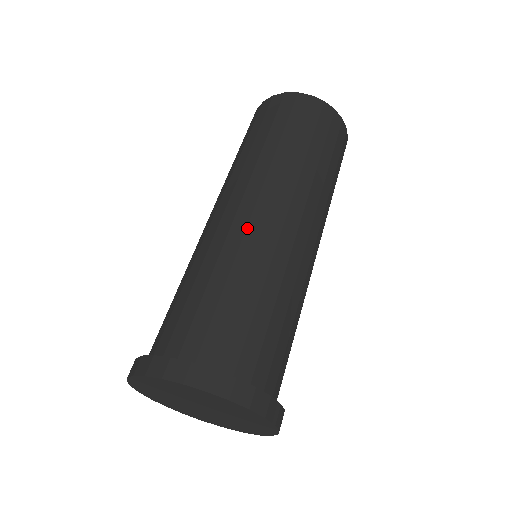
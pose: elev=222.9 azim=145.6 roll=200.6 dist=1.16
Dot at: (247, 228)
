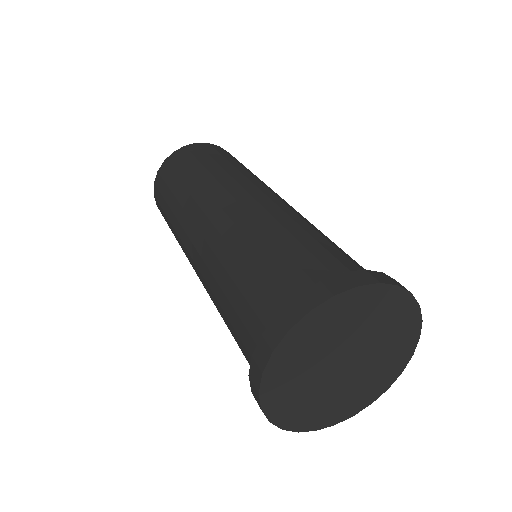
Dot at: (261, 204)
